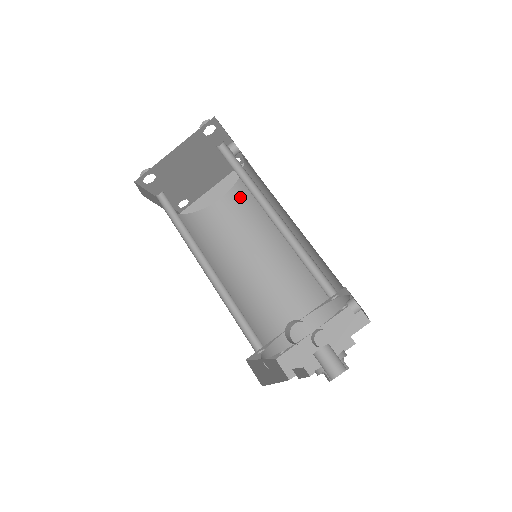
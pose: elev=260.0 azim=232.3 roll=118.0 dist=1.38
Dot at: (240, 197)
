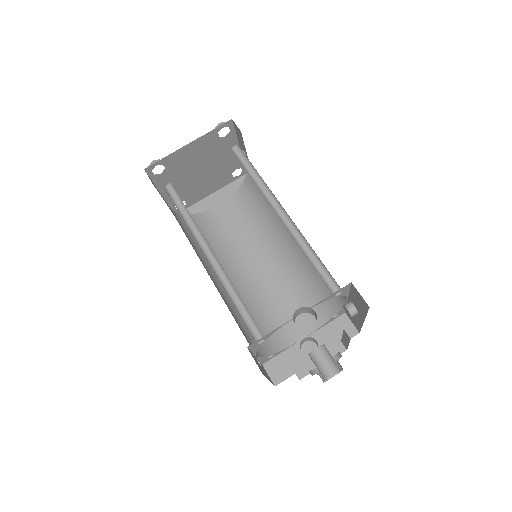
Dot at: (238, 205)
